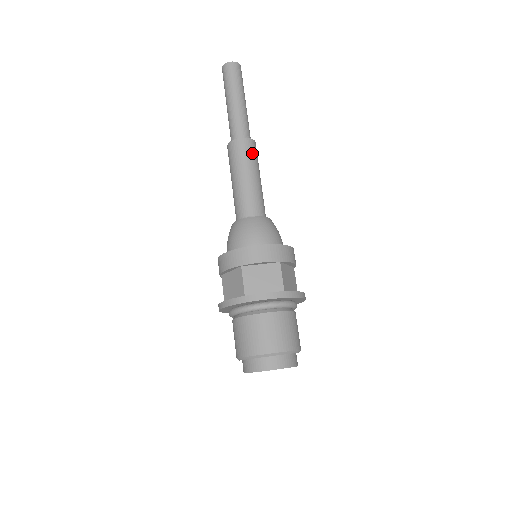
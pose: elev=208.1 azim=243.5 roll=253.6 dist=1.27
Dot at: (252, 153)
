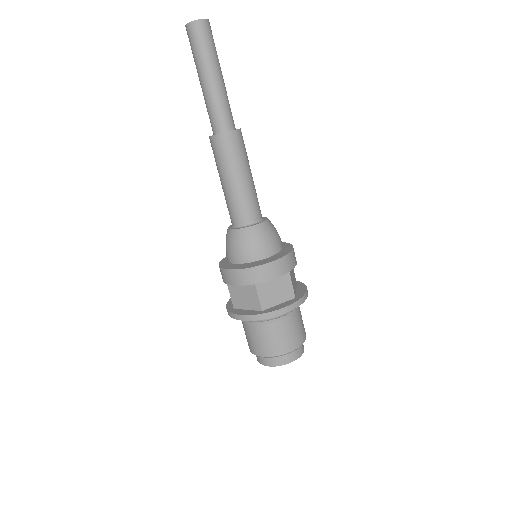
Dot at: (242, 148)
